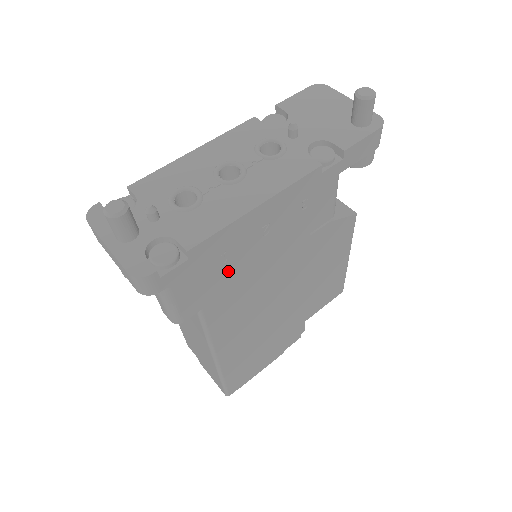
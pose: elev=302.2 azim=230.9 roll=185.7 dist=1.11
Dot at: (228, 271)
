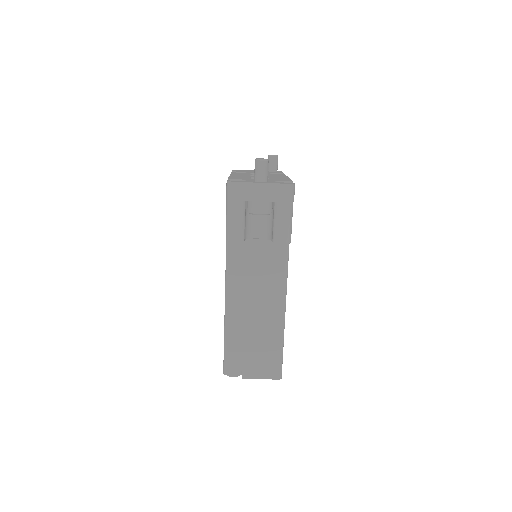
Dot at: occluded
